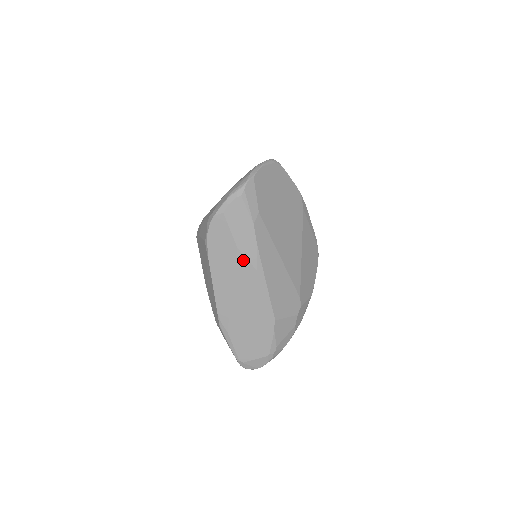
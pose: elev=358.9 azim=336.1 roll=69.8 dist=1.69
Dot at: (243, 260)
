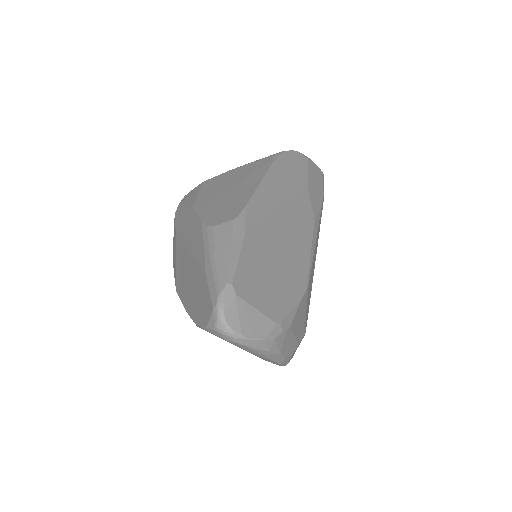
Dot at: (307, 199)
